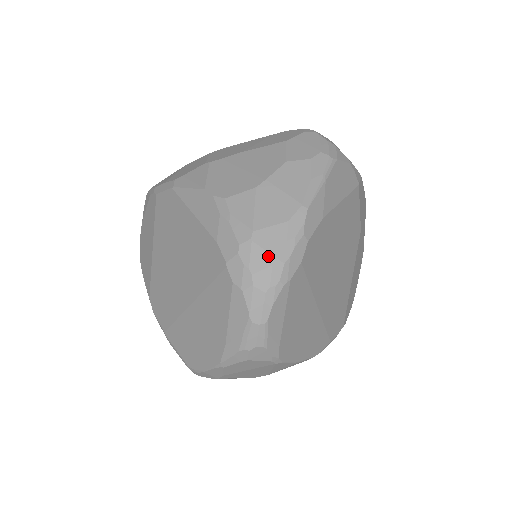
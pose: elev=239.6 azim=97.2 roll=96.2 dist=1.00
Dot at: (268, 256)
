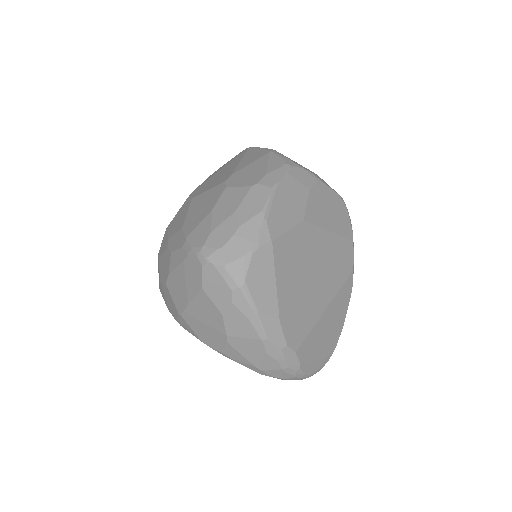
Dot at: (277, 371)
